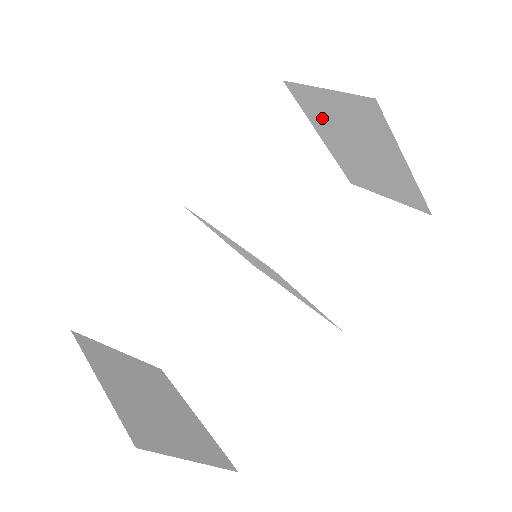
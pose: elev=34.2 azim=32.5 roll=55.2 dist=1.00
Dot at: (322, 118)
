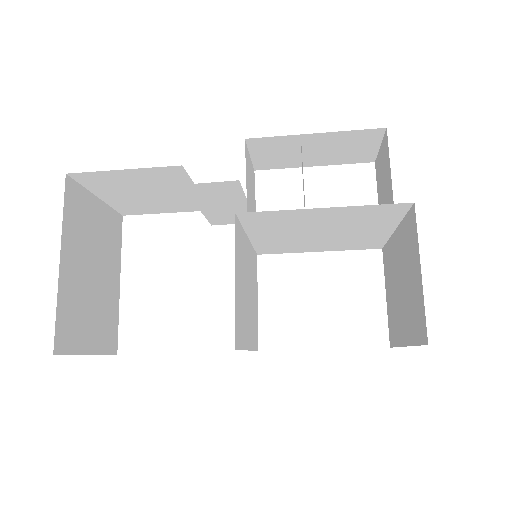
Dot at: (406, 246)
